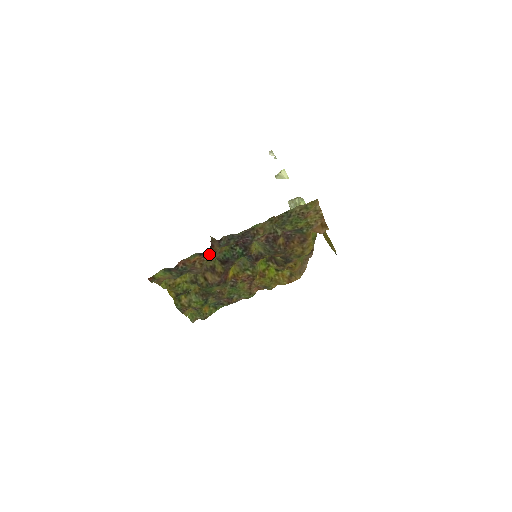
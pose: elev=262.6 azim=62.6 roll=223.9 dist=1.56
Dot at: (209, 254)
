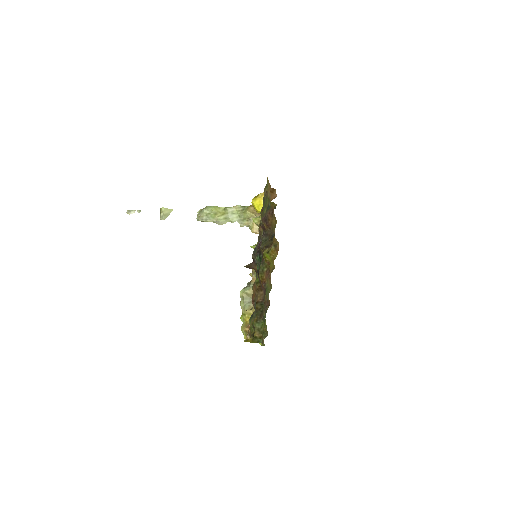
Dot at: occluded
